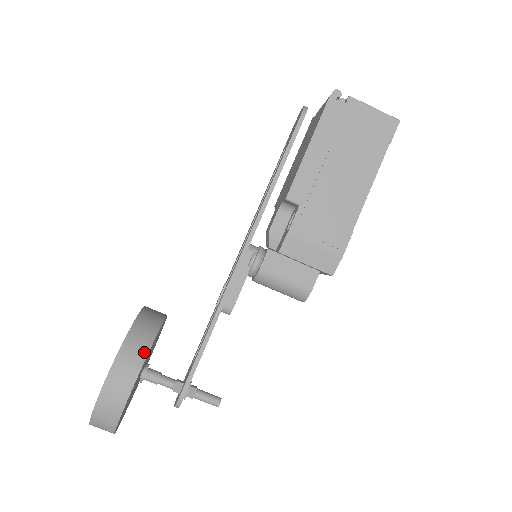
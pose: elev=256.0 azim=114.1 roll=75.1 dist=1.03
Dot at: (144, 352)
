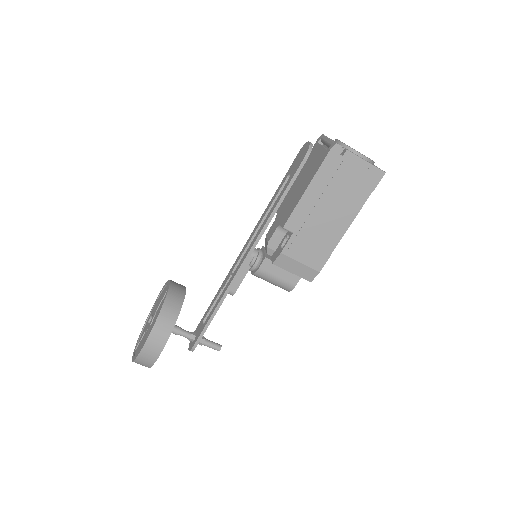
Dot at: (170, 327)
